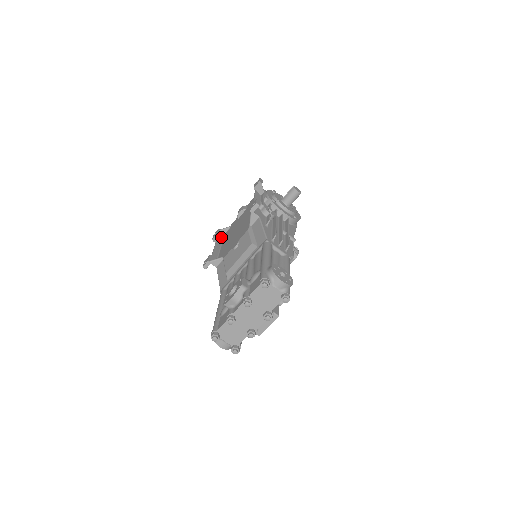
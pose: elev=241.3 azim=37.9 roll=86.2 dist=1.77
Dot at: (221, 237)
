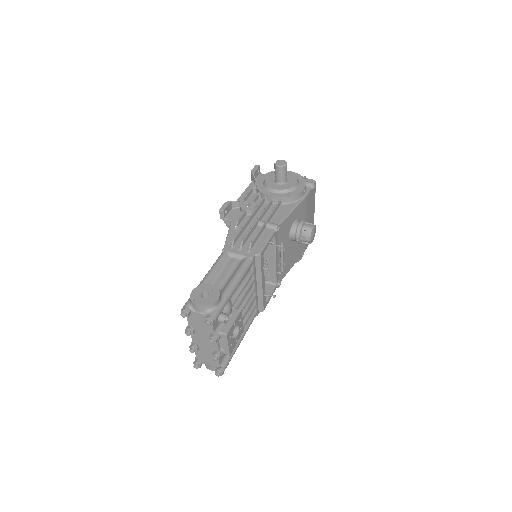
Dot at: occluded
